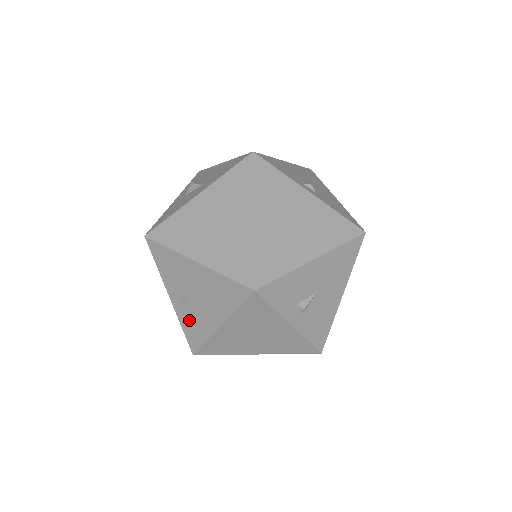
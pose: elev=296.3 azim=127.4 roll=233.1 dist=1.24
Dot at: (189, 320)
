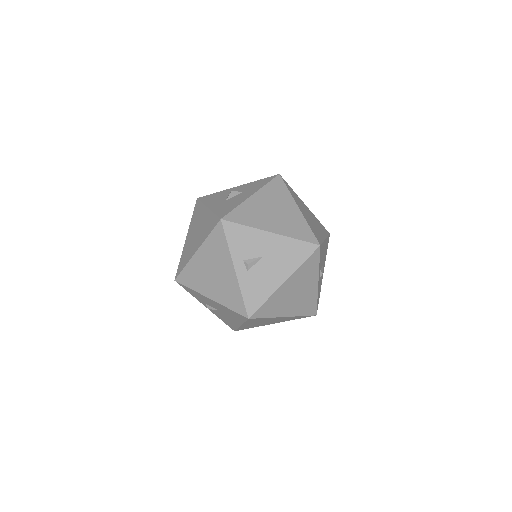
Dot at: occluded
